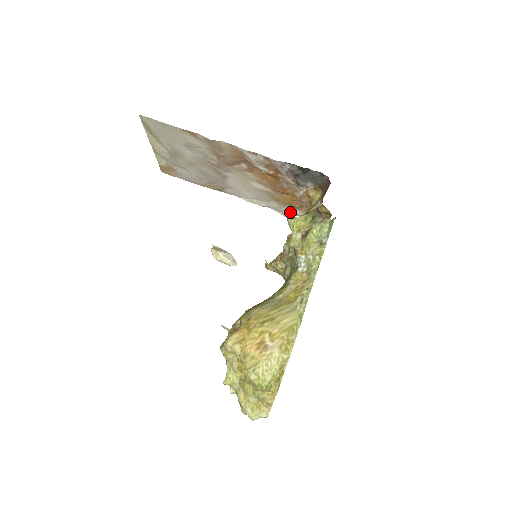
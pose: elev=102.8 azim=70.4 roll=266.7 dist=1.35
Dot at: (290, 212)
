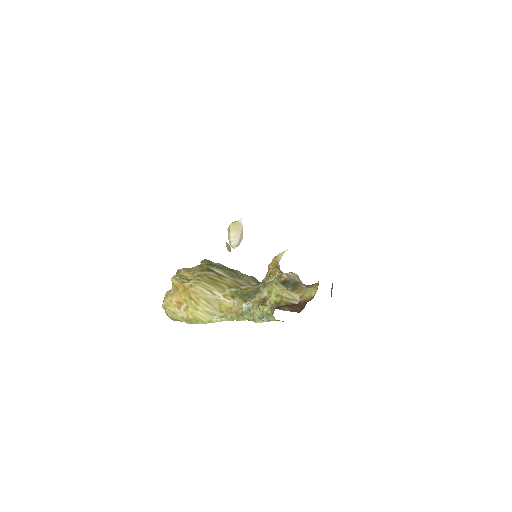
Dot at: occluded
